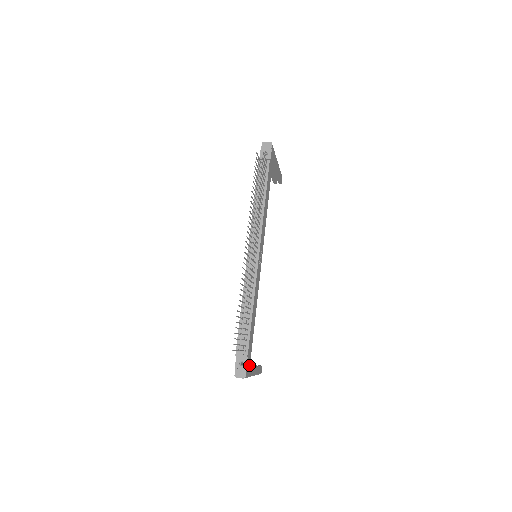
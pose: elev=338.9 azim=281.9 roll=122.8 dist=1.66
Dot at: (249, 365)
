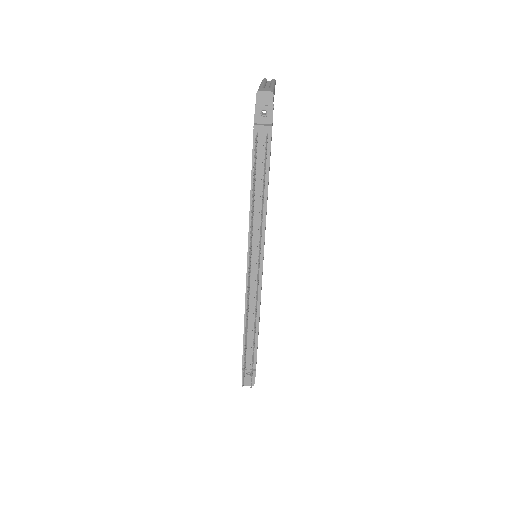
Dot at: occluded
